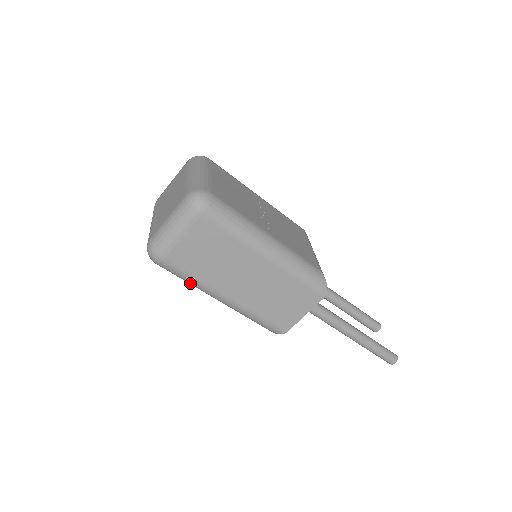
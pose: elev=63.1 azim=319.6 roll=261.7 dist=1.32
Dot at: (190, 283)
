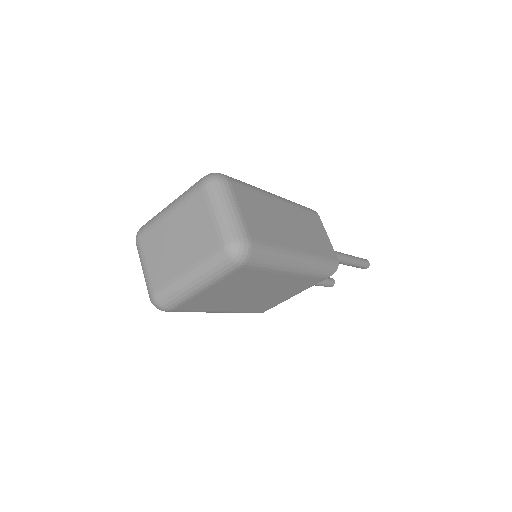
Dot at: (277, 260)
